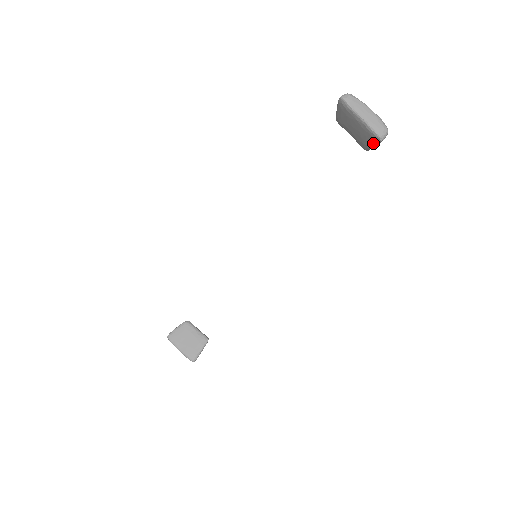
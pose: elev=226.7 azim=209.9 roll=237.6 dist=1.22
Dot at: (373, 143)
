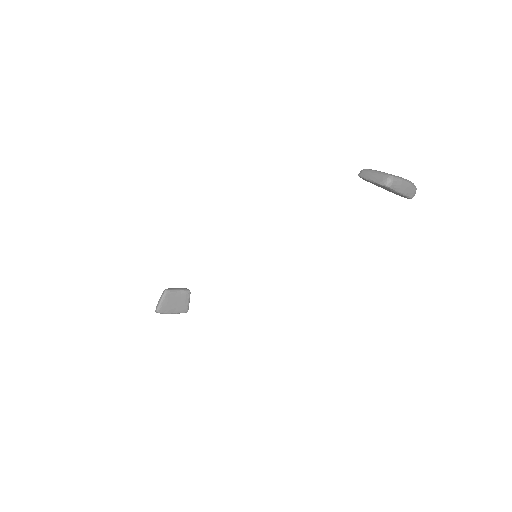
Dot at: occluded
